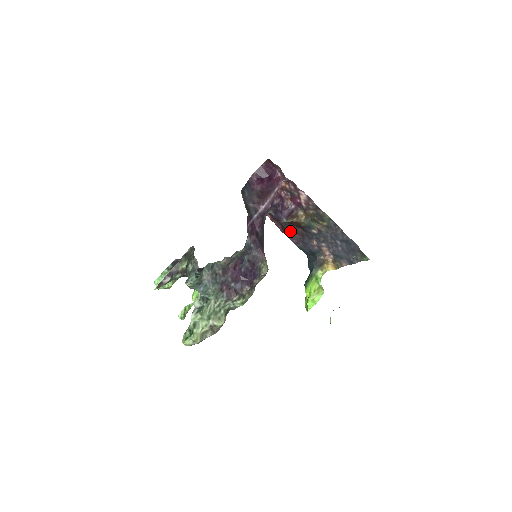
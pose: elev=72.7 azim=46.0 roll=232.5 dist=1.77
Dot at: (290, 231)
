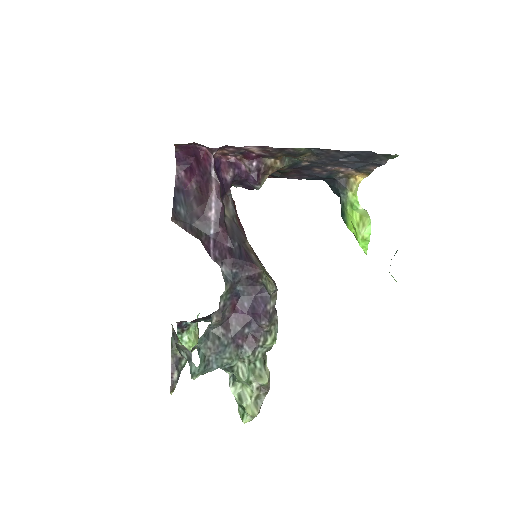
Dot at: (280, 175)
